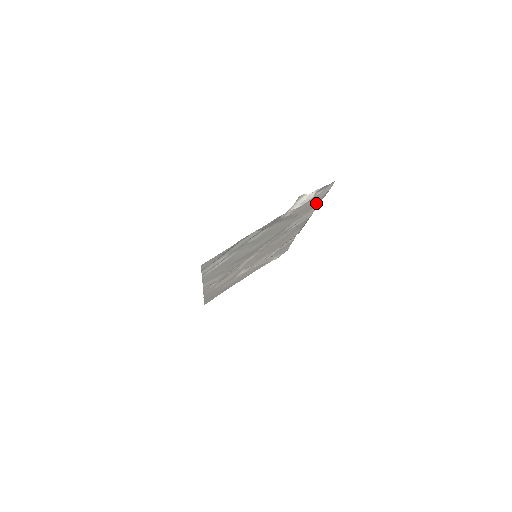
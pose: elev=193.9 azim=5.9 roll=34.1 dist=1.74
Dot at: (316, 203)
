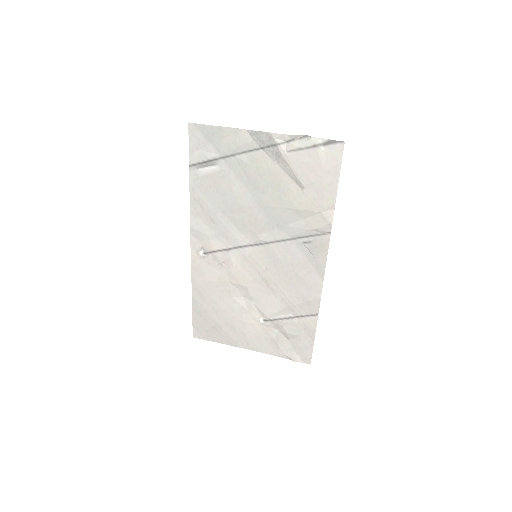
Dot at: (328, 191)
